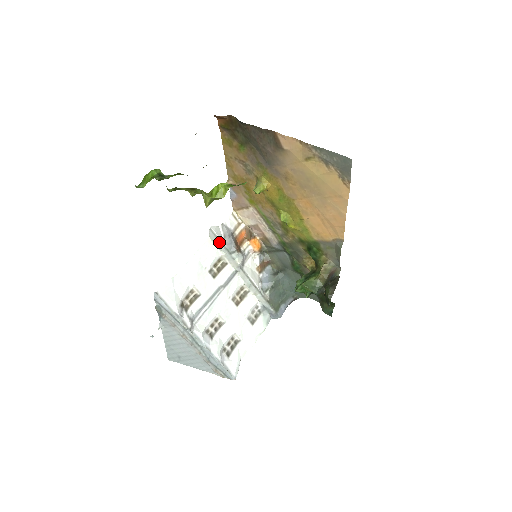
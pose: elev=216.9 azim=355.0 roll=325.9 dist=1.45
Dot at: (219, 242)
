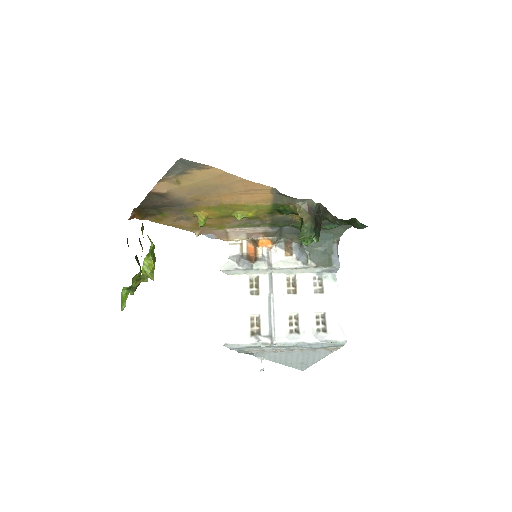
Dot at: (236, 271)
